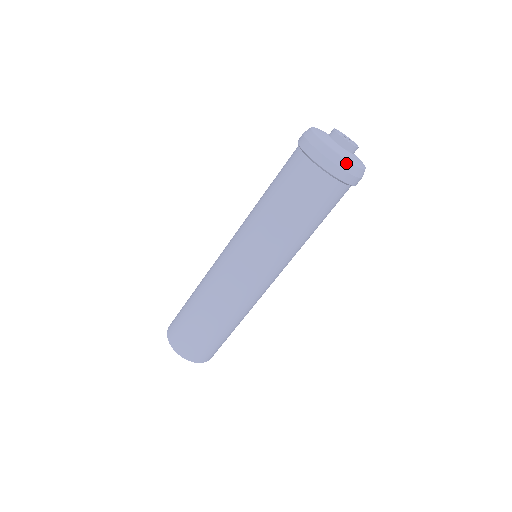
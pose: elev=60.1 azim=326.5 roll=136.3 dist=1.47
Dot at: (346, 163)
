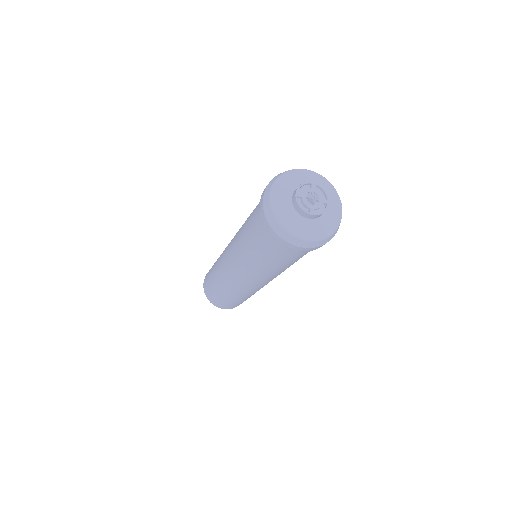
Dot at: (280, 229)
